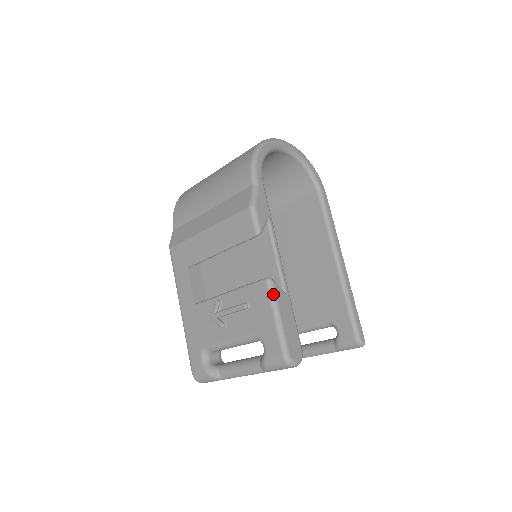
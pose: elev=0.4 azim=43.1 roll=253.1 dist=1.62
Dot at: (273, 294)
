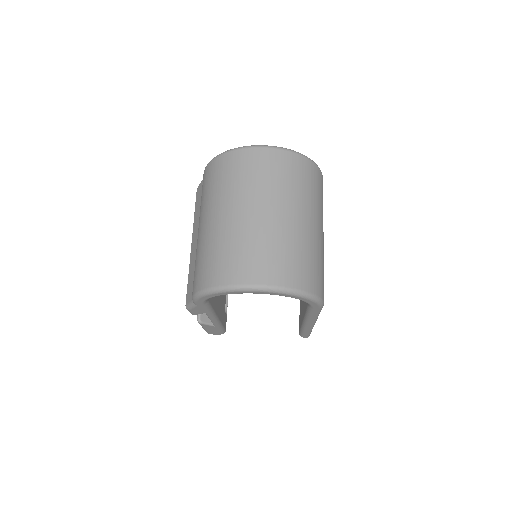
Dot at: occluded
